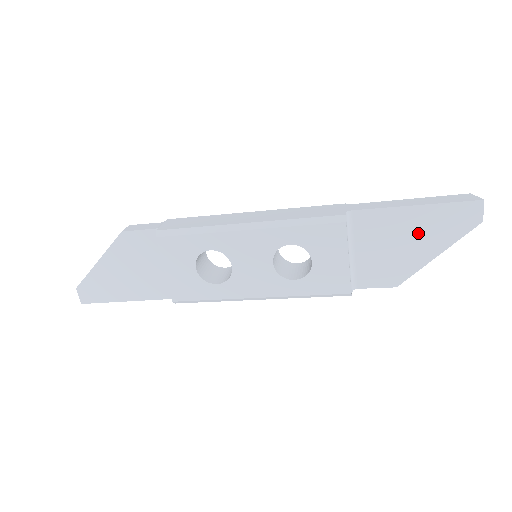
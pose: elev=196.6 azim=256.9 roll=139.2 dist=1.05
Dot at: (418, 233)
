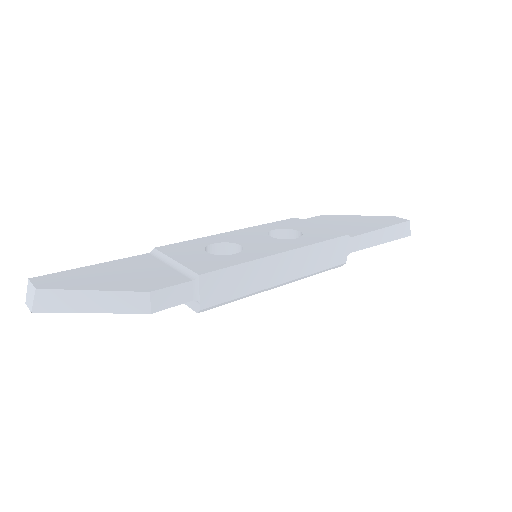
Dot at: occluded
